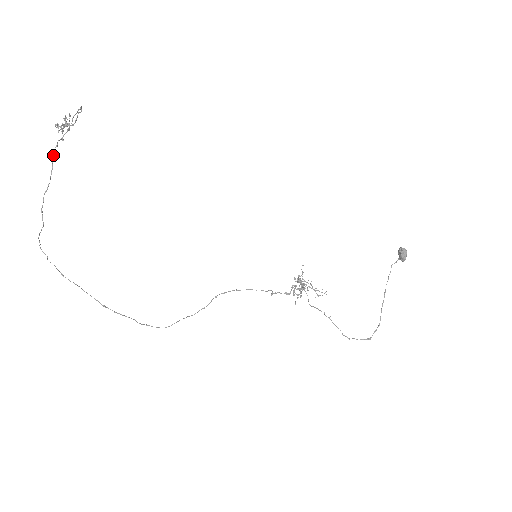
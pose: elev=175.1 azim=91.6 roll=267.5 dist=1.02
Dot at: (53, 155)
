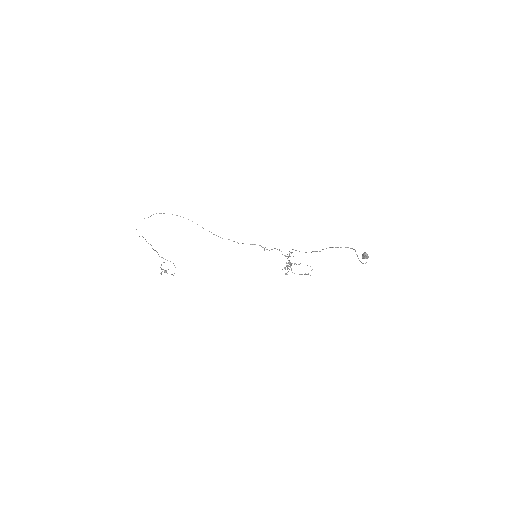
Dot at: (157, 252)
